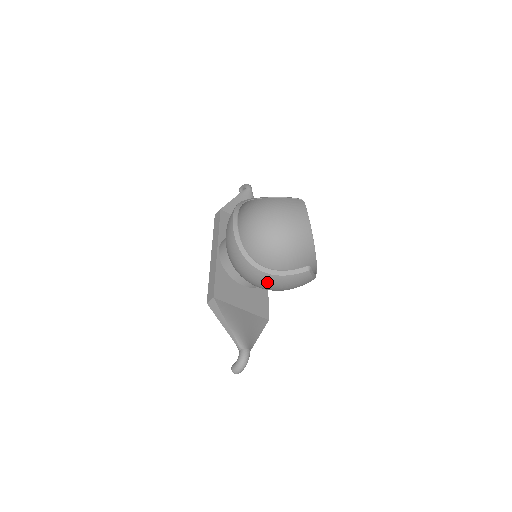
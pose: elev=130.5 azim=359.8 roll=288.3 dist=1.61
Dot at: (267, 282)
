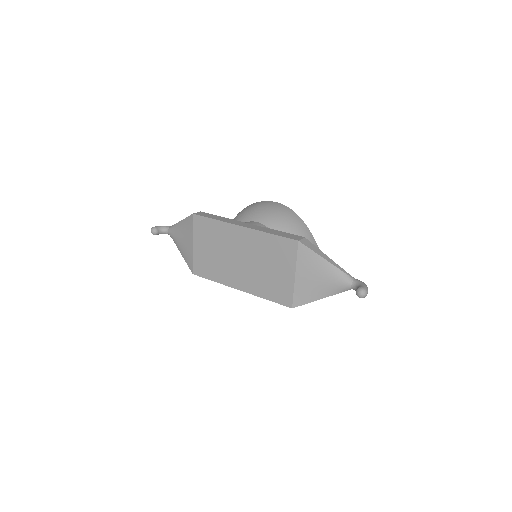
Dot at: occluded
